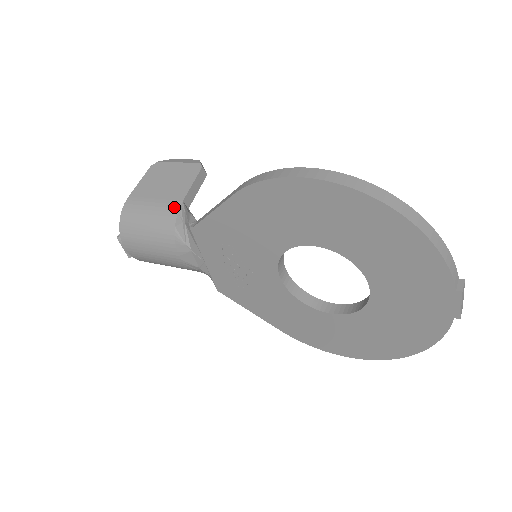
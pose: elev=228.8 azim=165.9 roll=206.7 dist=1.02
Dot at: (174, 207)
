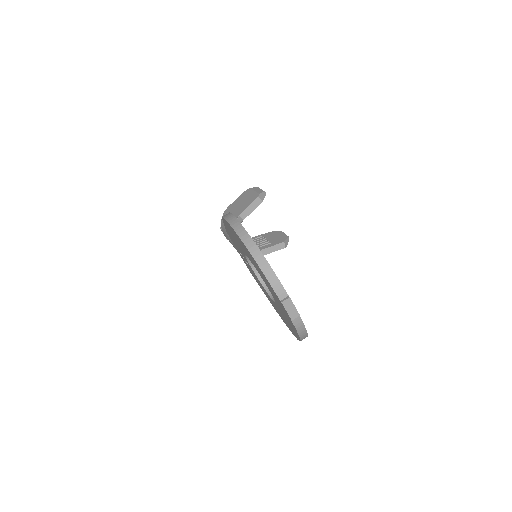
Dot at: occluded
